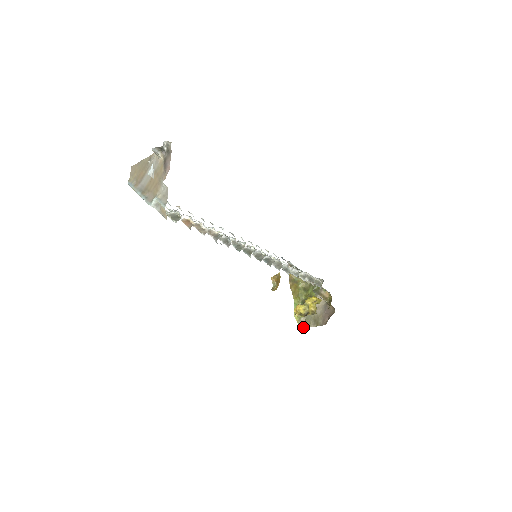
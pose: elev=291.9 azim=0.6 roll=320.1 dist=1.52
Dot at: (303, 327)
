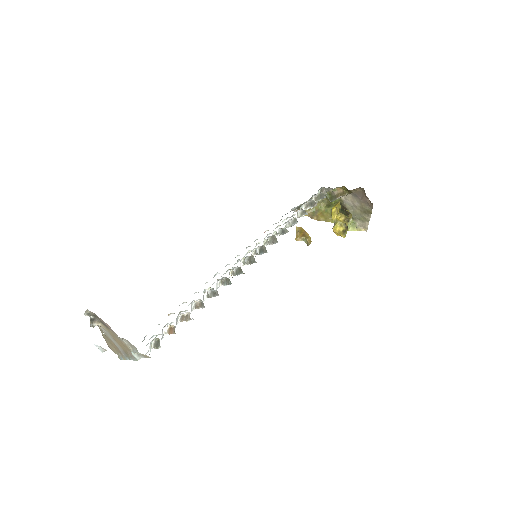
Dot at: (366, 227)
